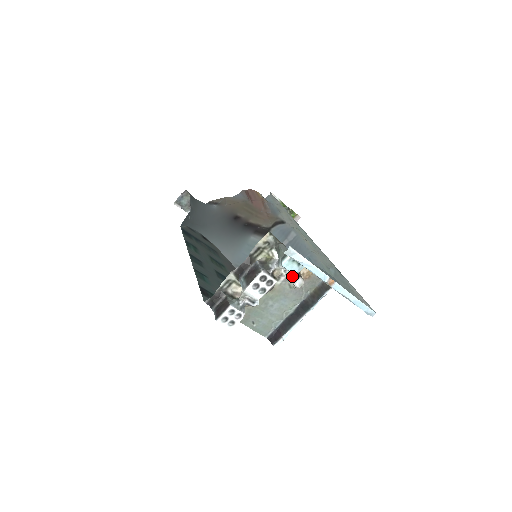
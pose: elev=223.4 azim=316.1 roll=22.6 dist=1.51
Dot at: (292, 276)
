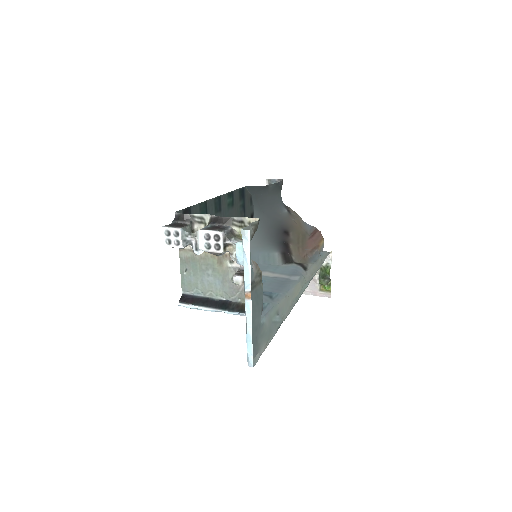
Dot at: (241, 271)
